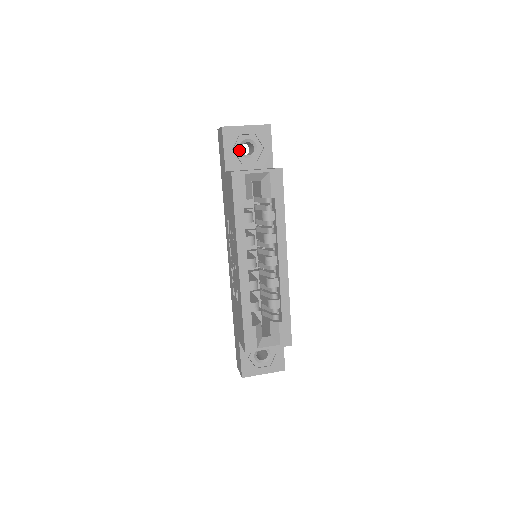
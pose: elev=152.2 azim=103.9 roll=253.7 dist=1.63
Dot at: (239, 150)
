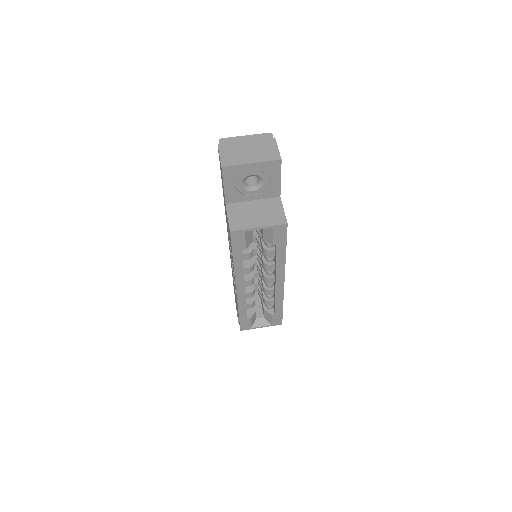
Dot at: (242, 185)
